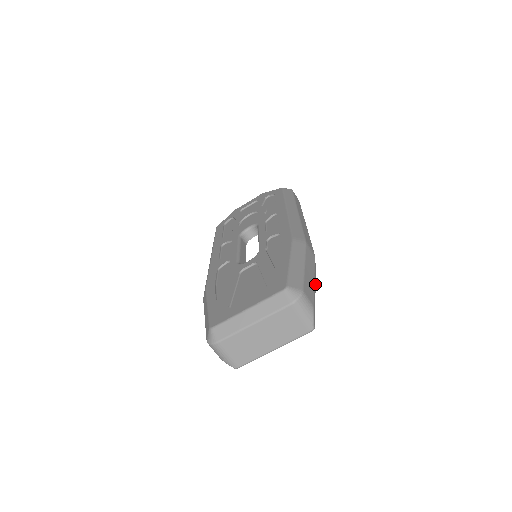
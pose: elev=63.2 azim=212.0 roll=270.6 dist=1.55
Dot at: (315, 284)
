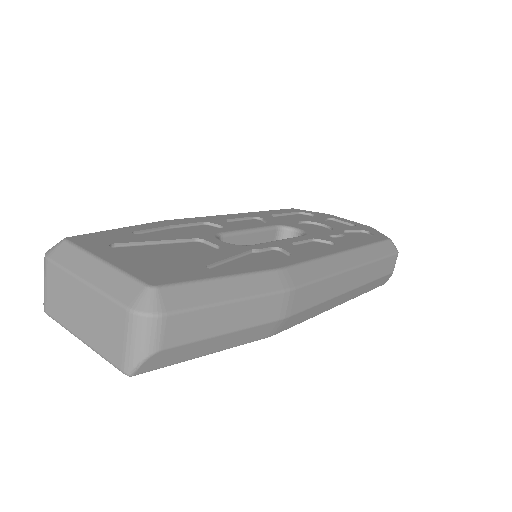
Dot at: (235, 343)
